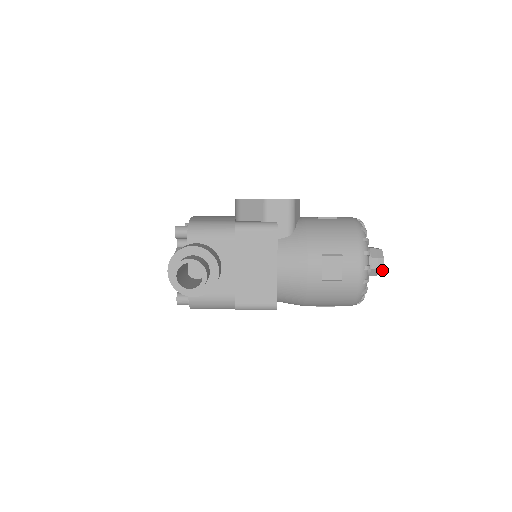
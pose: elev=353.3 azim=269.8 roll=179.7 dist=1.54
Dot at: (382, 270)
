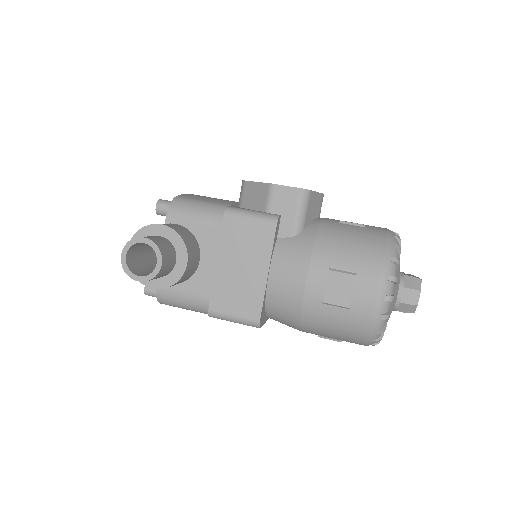
Dot at: (416, 307)
